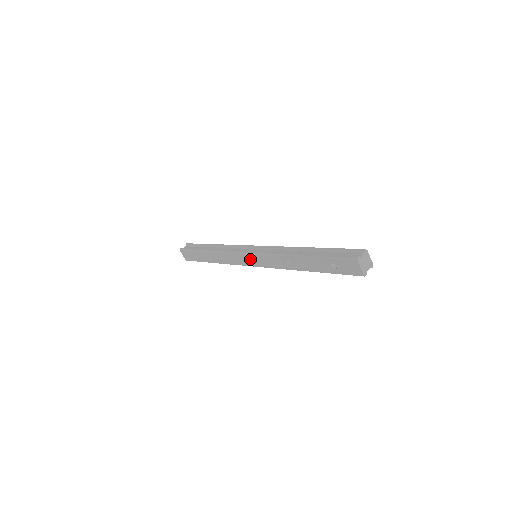
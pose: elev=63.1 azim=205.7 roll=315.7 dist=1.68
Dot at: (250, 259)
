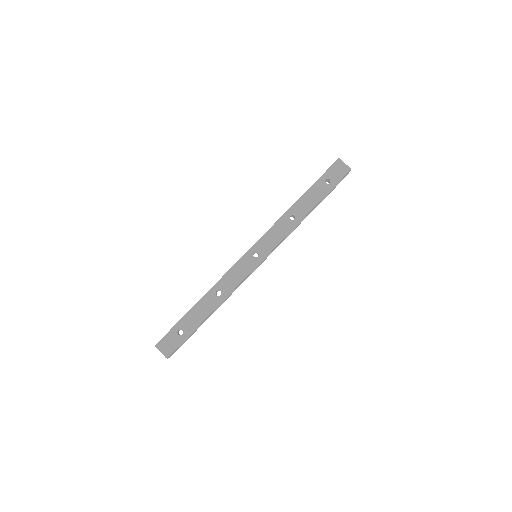
Dot at: (253, 257)
